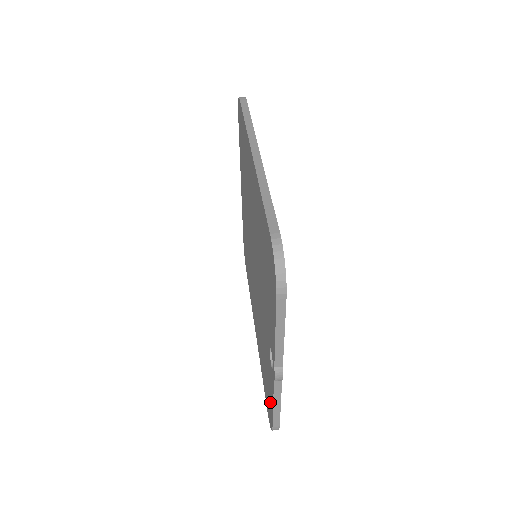
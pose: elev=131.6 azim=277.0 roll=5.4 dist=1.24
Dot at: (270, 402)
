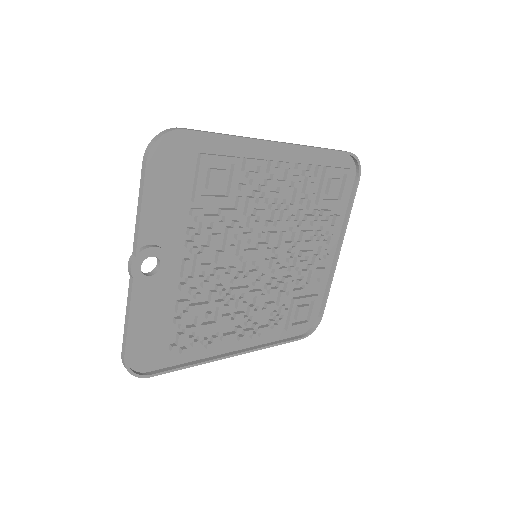
Dot at: (138, 332)
